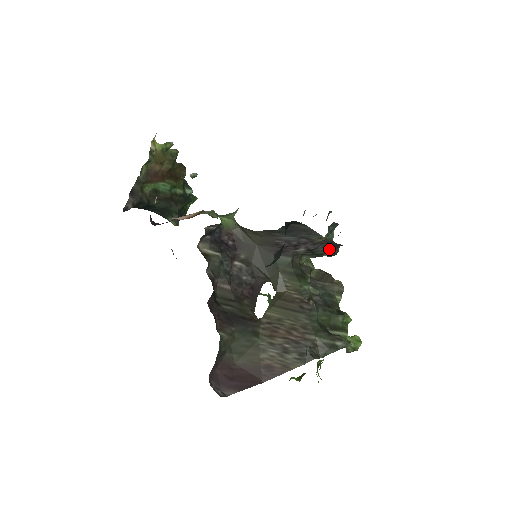
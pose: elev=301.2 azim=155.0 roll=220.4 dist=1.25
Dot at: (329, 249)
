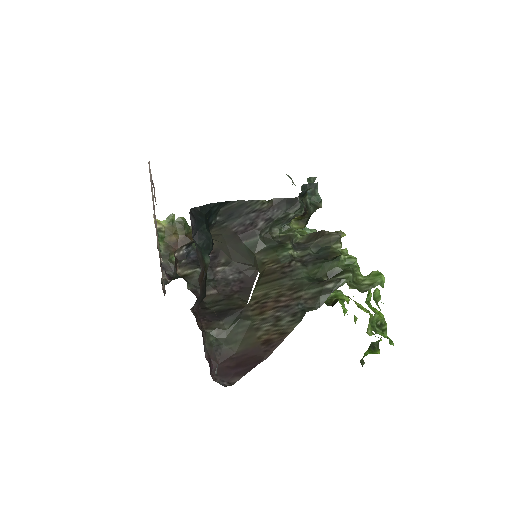
Dot at: (287, 208)
